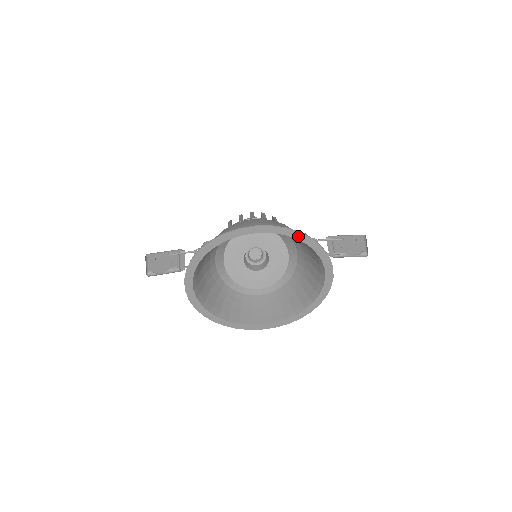
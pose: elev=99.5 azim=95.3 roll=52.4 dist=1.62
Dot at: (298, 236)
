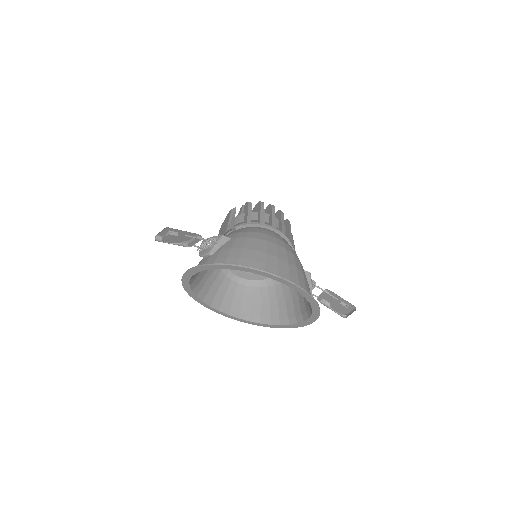
Dot at: (308, 298)
